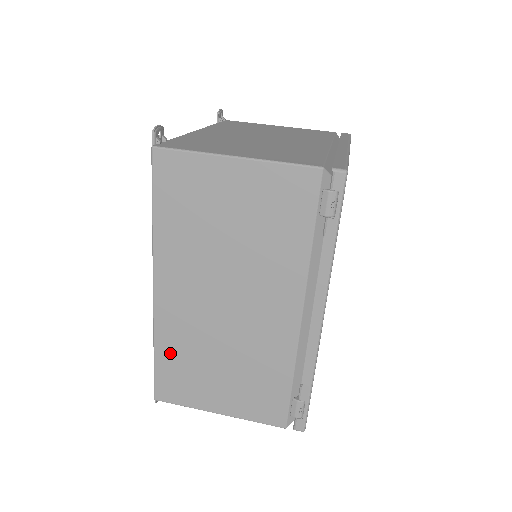
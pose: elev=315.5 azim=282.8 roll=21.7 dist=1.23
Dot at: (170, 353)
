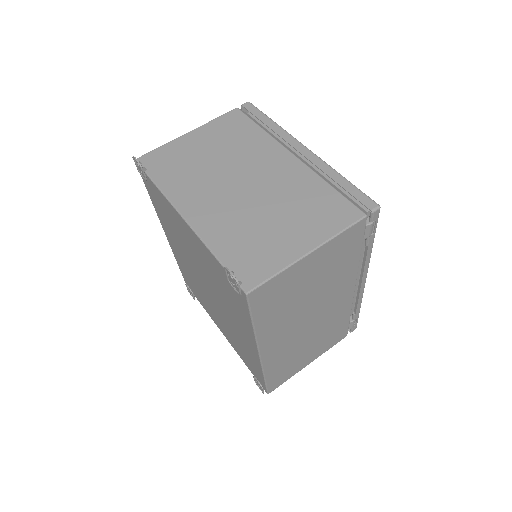
Dot at: (276, 369)
